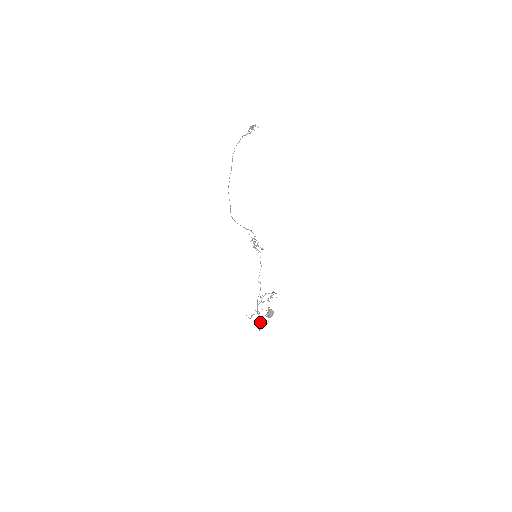
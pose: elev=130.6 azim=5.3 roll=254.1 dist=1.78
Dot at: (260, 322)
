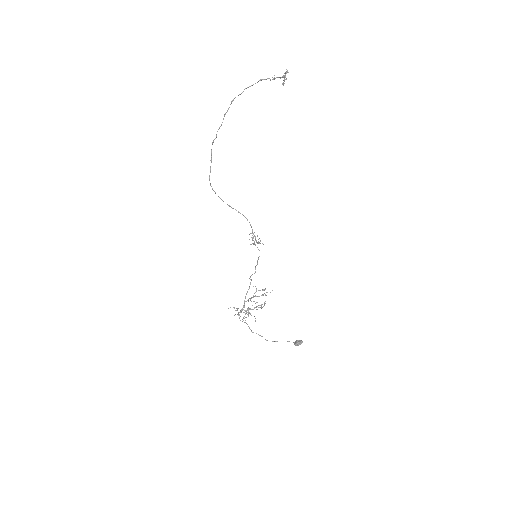
Dot at: (233, 307)
